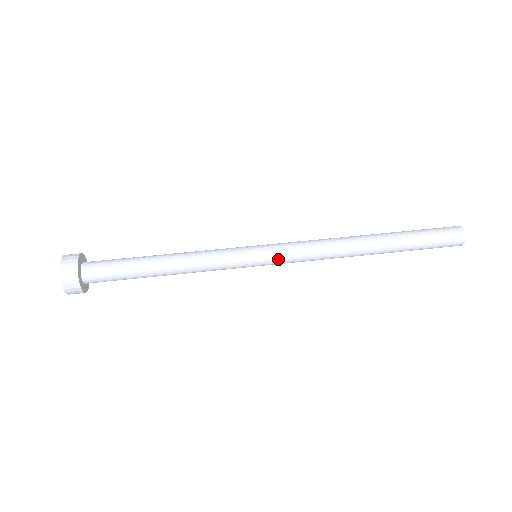
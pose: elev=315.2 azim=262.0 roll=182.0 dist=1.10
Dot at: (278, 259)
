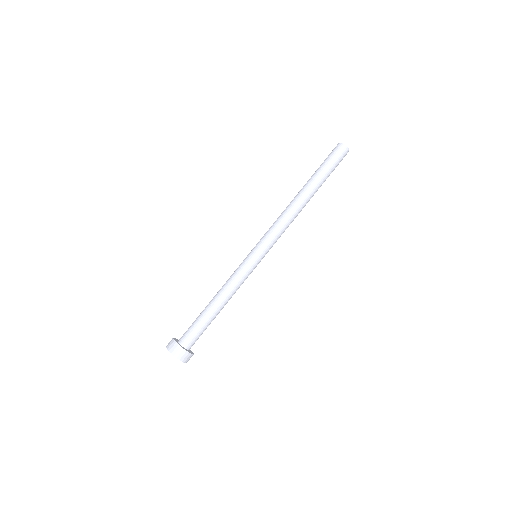
Dot at: occluded
